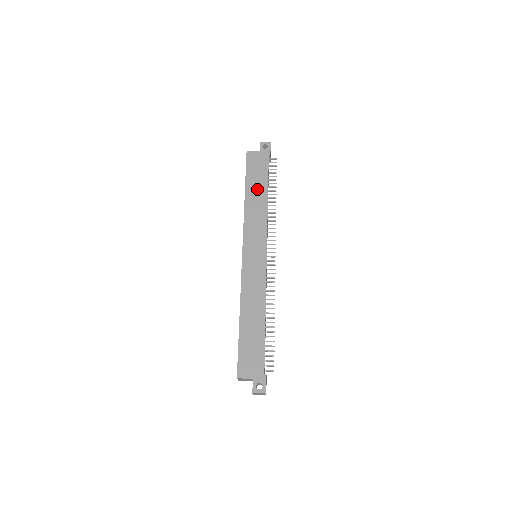
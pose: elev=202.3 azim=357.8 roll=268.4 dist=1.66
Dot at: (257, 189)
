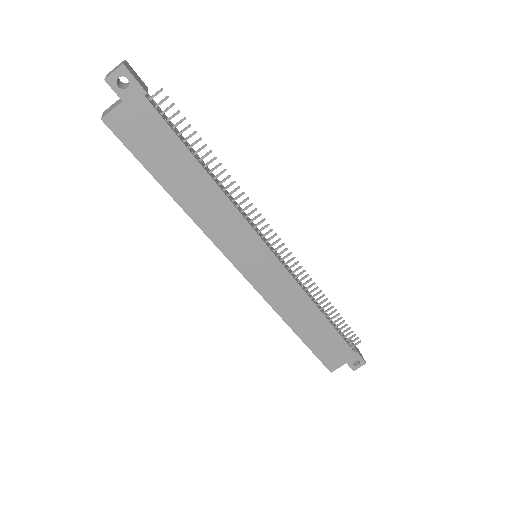
Dot at: (183, 176)
